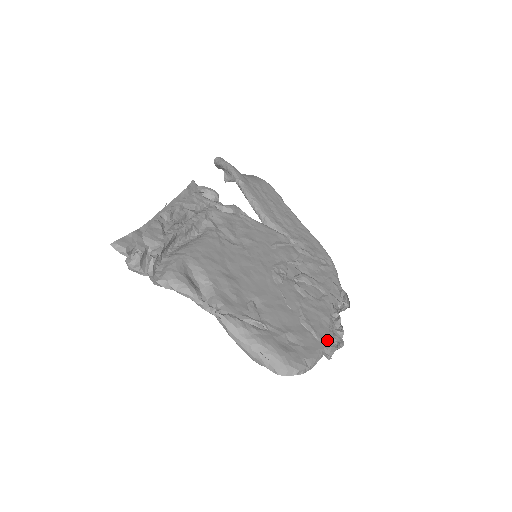
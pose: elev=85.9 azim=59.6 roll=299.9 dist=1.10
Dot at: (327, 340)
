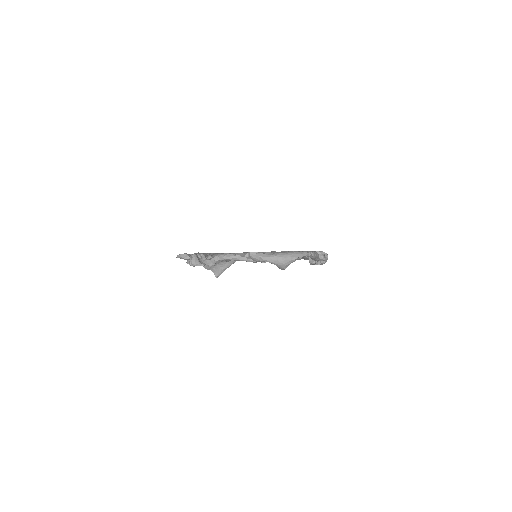
Dot at: occluded
